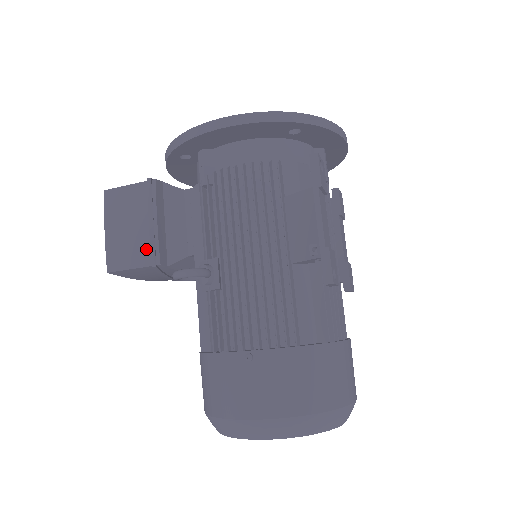
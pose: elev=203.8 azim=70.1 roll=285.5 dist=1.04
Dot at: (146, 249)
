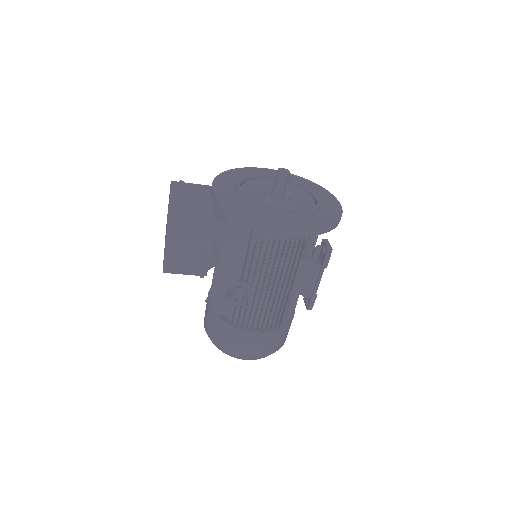
Dot at: (198, 266)
